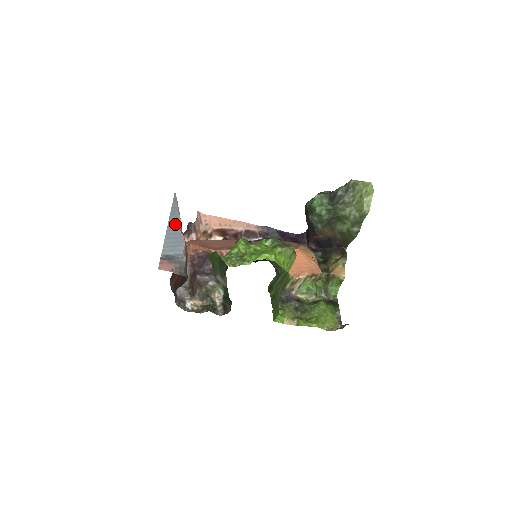
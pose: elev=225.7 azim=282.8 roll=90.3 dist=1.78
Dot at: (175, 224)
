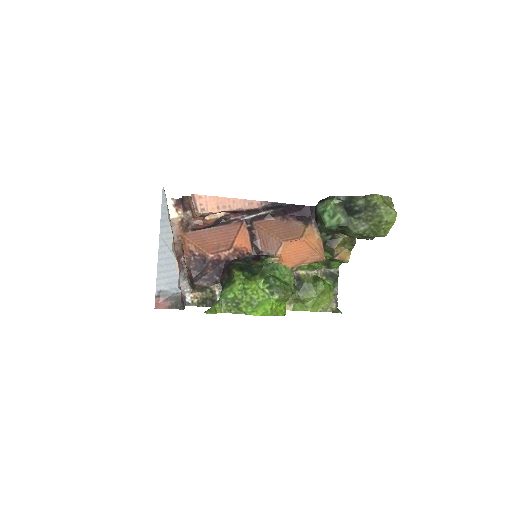
Dot at: (167, 243)
